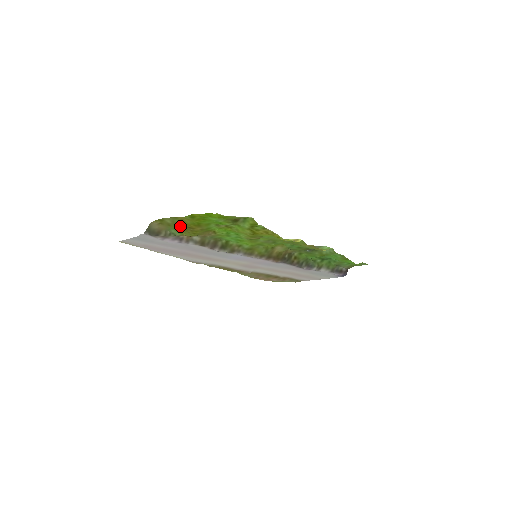
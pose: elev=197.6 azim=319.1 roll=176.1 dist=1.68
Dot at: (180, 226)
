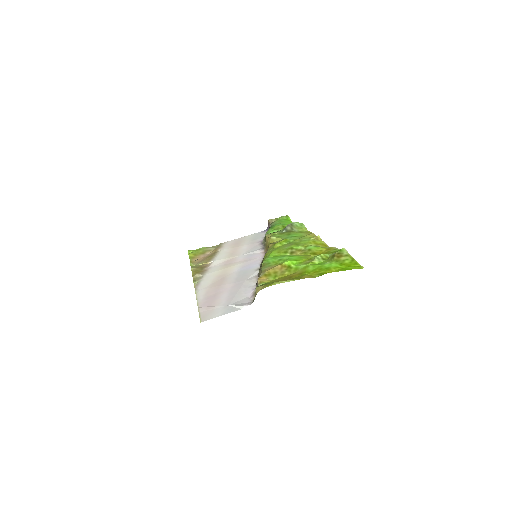
Dot at: occluded
